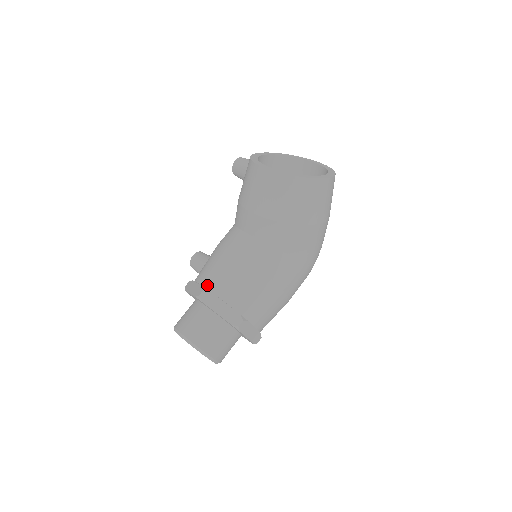
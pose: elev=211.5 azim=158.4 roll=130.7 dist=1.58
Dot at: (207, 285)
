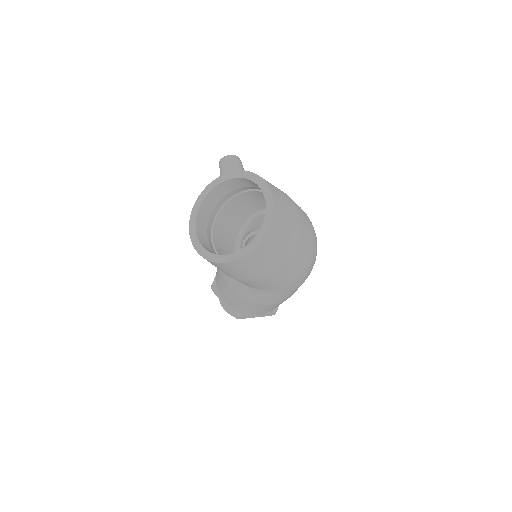
Dot at: (216, 280)
